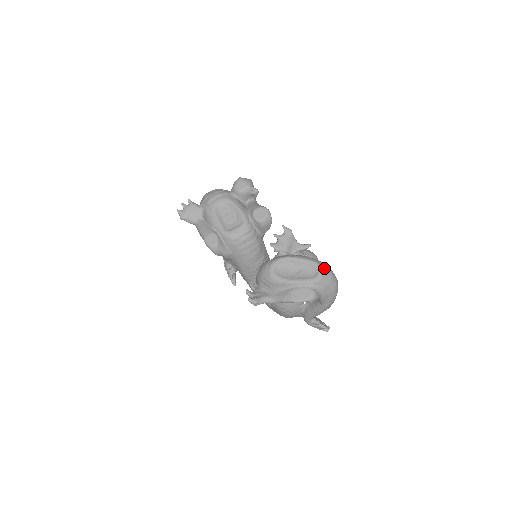
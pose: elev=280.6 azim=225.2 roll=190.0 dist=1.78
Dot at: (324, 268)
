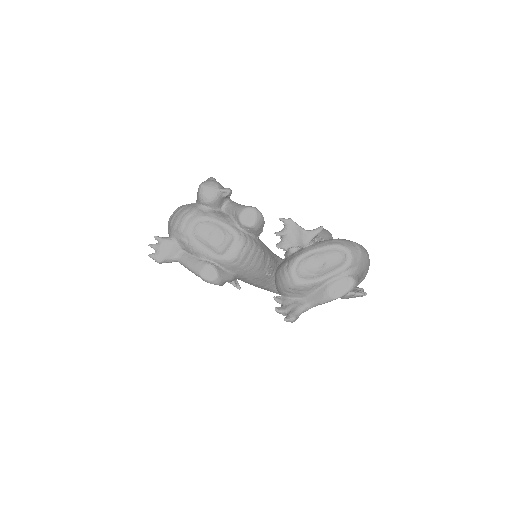
Dot at: (349, 246)
